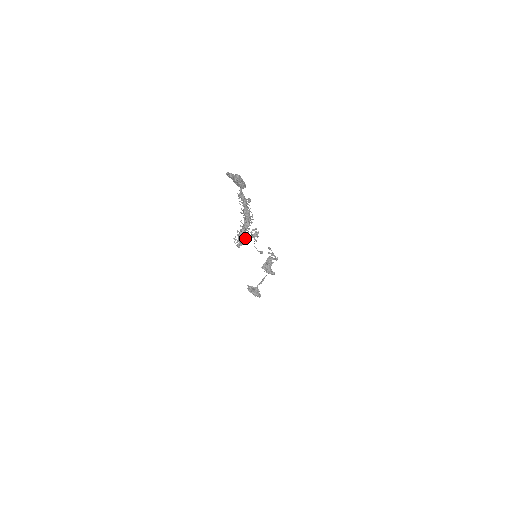
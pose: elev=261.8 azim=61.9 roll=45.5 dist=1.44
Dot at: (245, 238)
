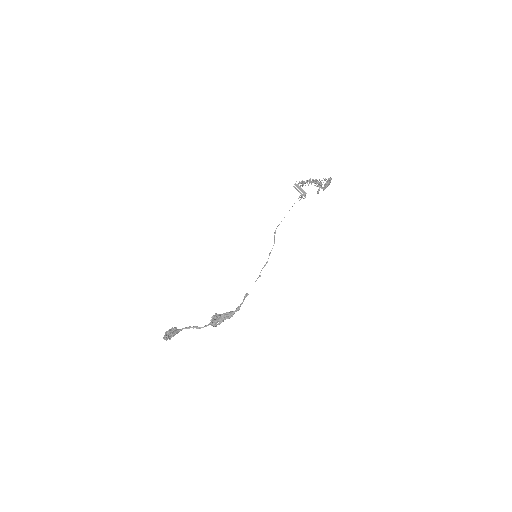
Dot at: (304, 182)
